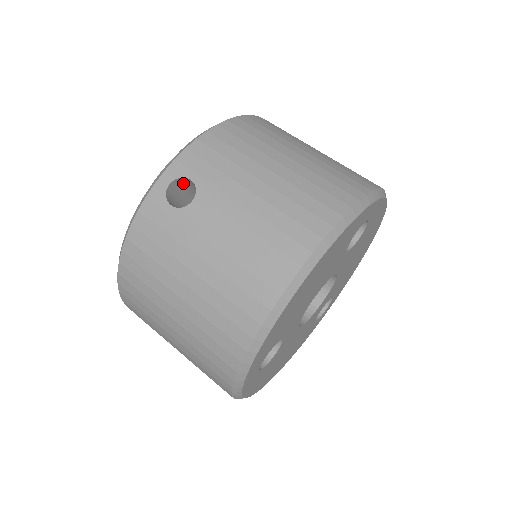
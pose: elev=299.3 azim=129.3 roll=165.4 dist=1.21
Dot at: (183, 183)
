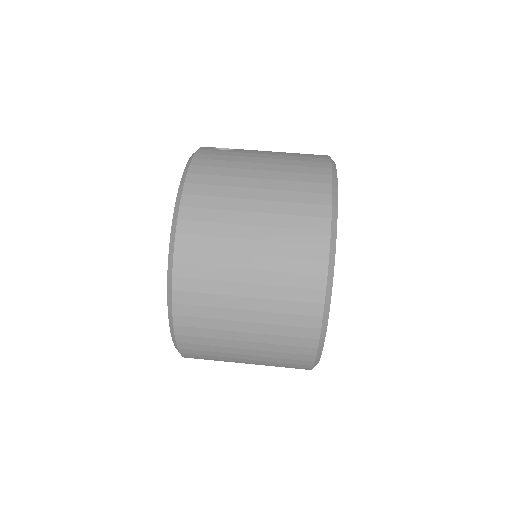
Dot at: occluded
